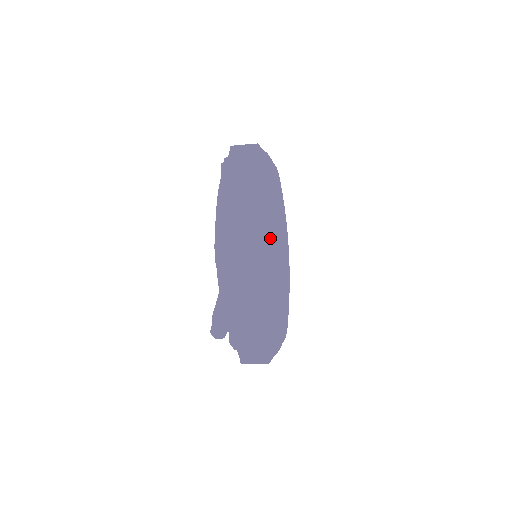
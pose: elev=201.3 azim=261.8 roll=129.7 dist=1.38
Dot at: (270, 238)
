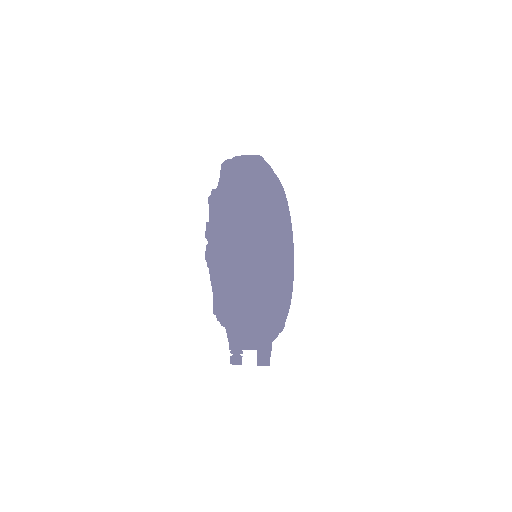
Dot at: (261, 310)
